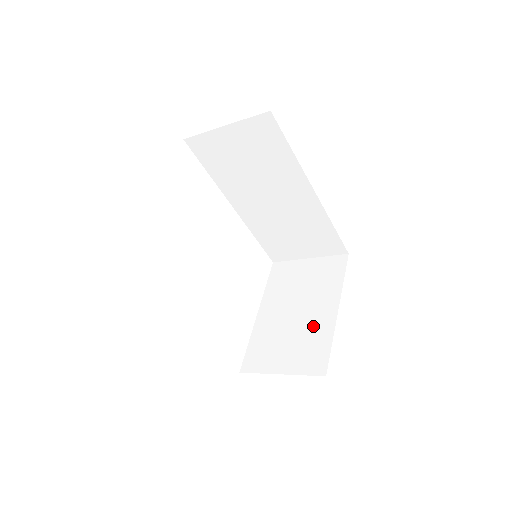
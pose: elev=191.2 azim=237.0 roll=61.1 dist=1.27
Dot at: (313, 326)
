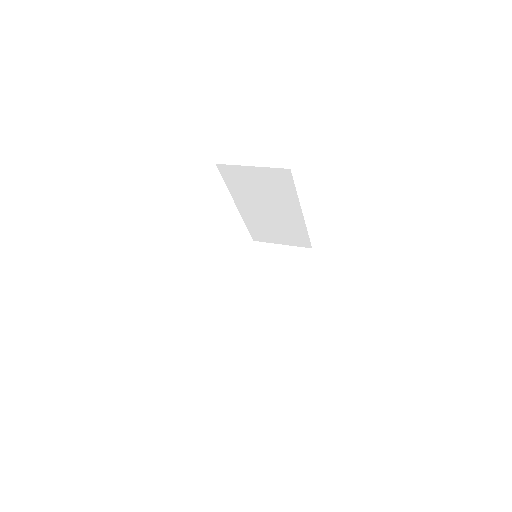
Dot at: (282, 300)
